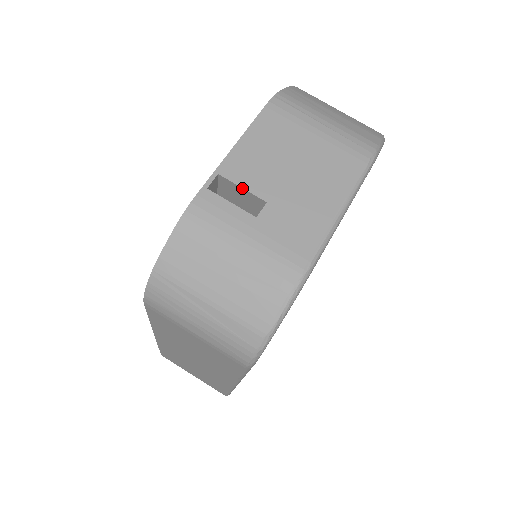
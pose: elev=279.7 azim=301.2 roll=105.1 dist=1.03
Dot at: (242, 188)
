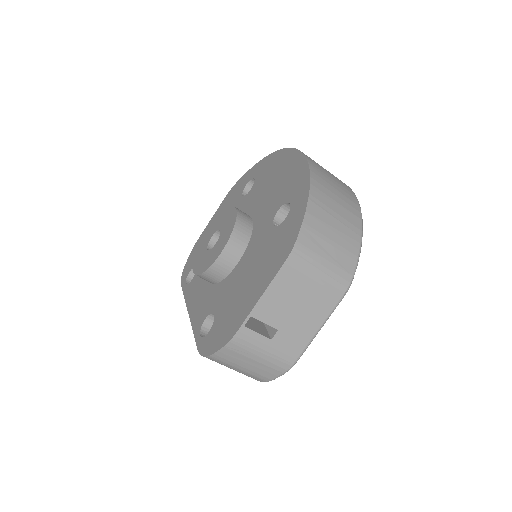
Dot at: occluded
